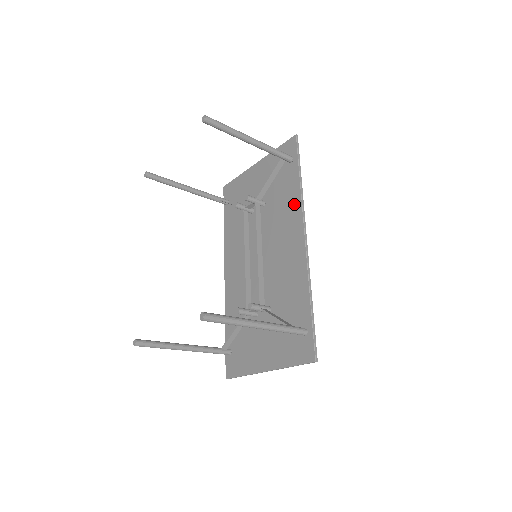
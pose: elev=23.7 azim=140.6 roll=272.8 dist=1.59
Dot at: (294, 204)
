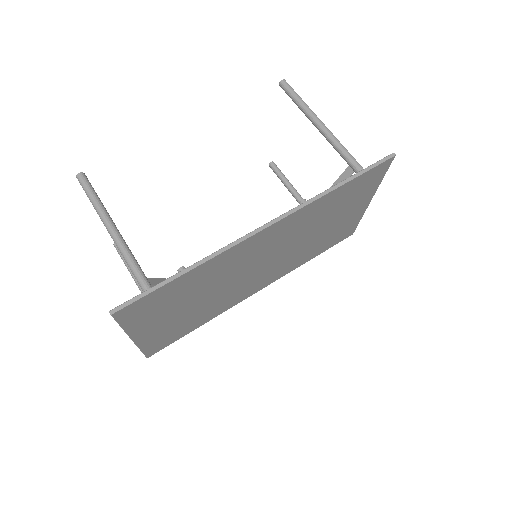
Dot at: occluded
